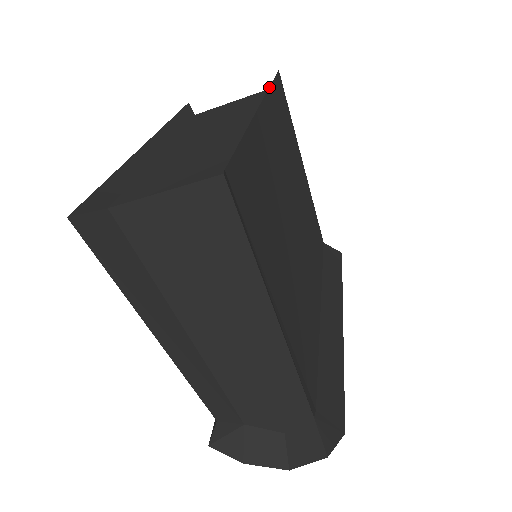
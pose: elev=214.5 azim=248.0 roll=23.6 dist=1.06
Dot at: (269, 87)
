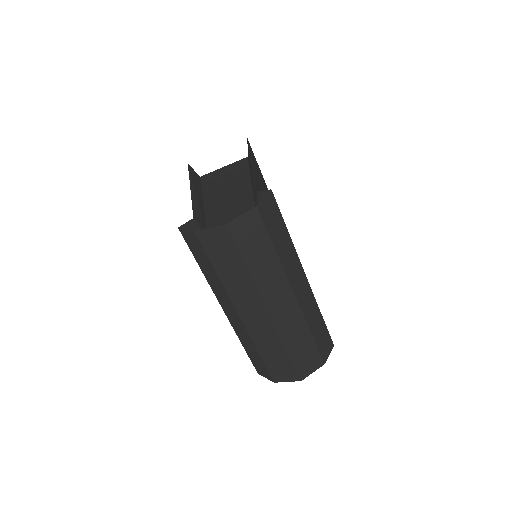
Dot at: occluded
